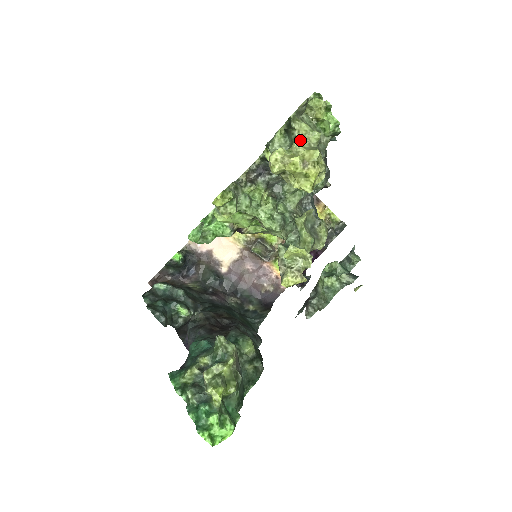
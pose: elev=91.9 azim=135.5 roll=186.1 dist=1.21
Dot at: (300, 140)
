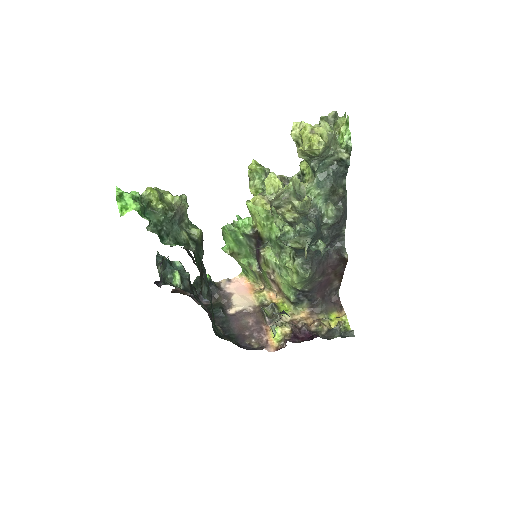
Dot at: (319, 125)
